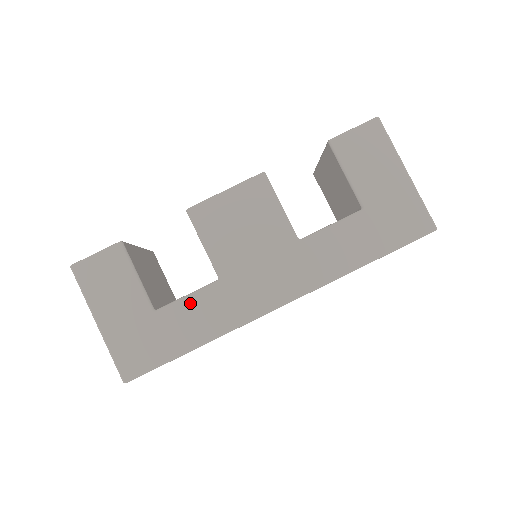
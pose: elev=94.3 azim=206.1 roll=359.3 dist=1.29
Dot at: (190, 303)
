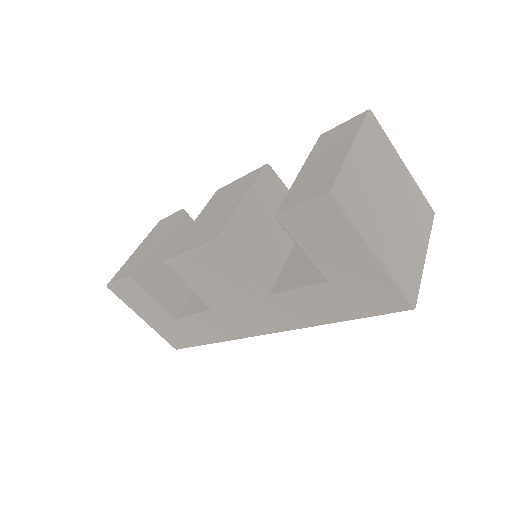
Dot at: (196, 320)
